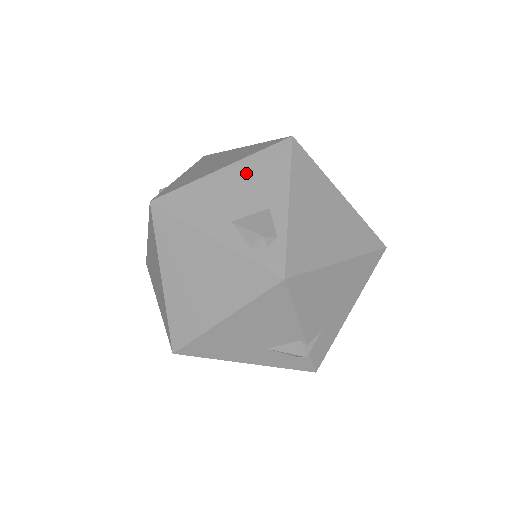
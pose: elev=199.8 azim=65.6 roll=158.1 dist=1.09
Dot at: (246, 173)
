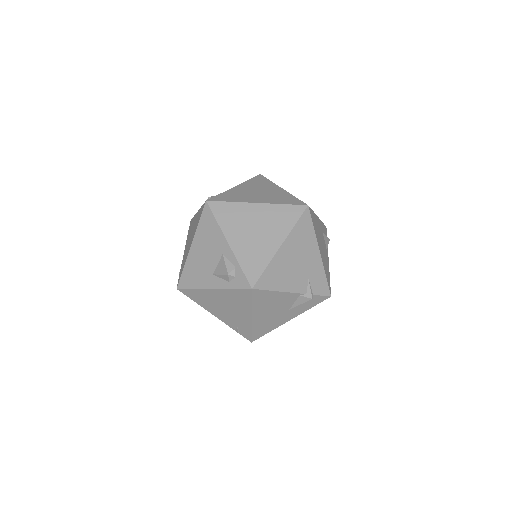
Dot at: (201, 241)
